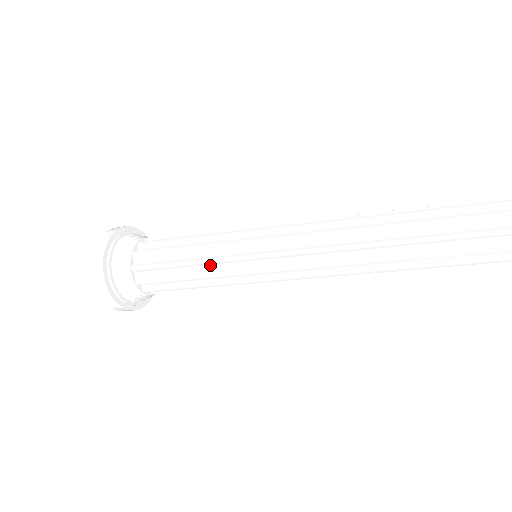
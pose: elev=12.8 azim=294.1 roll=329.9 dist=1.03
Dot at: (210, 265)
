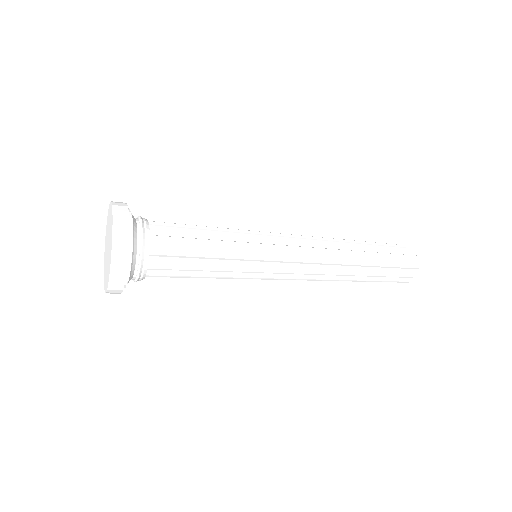
Dot at: (230, 271)
